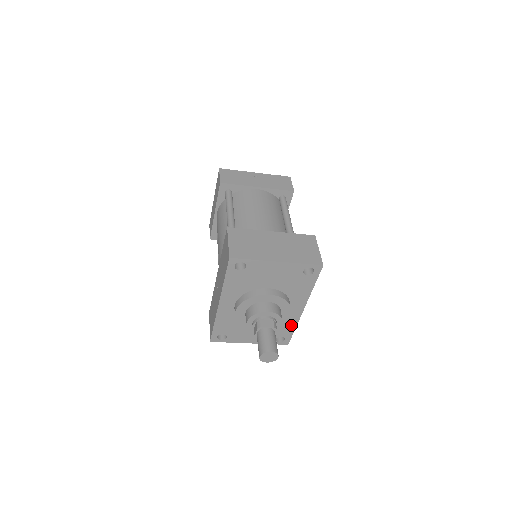
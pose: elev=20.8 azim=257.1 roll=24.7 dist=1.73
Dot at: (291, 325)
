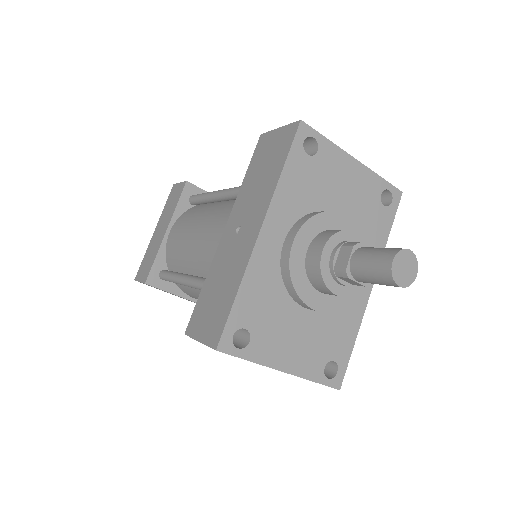
Dot at: (351, 329)
